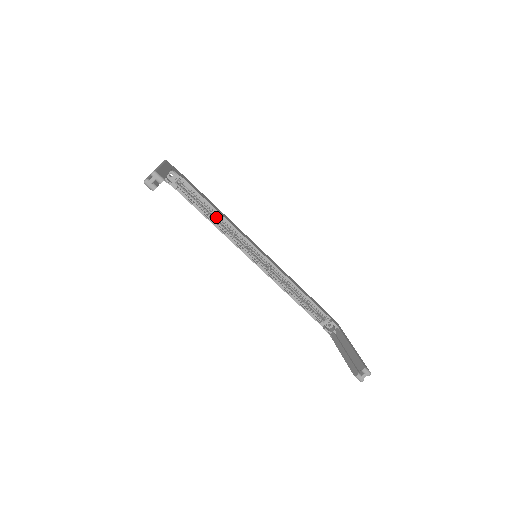
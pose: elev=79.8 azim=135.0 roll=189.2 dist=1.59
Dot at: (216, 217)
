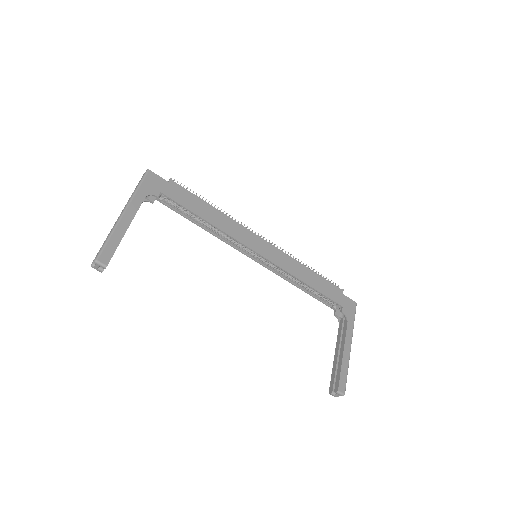
Dot at: occluded
